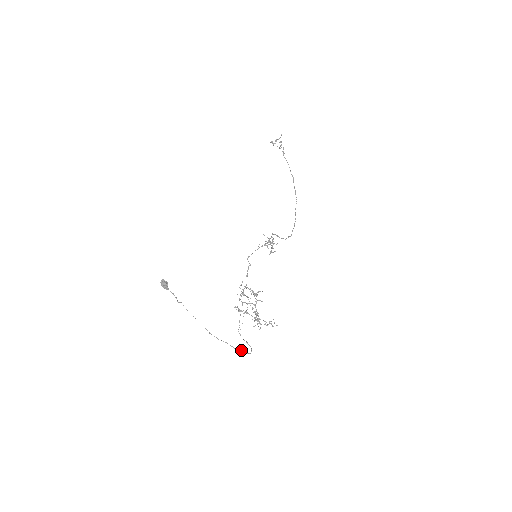
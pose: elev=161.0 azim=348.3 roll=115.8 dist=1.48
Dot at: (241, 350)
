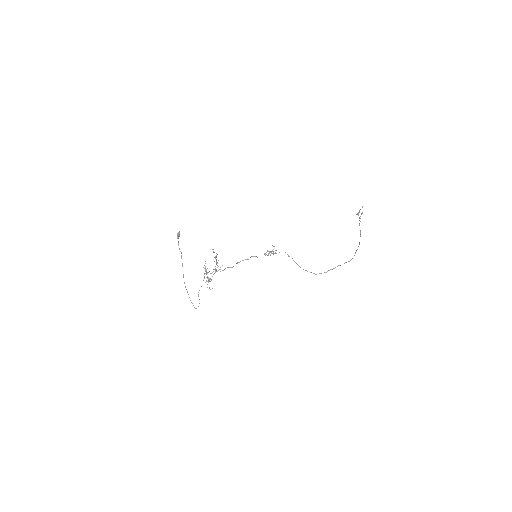
Dot at: occluded
